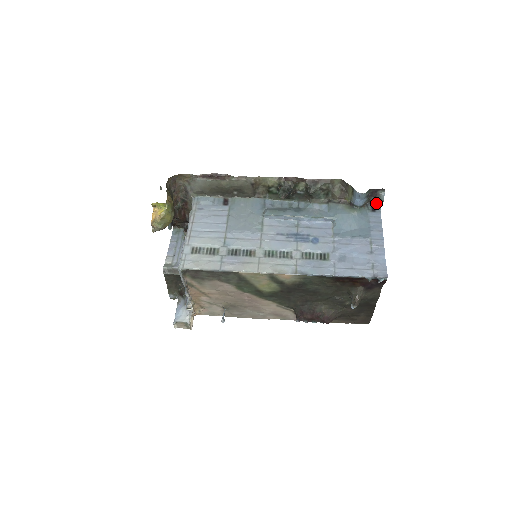
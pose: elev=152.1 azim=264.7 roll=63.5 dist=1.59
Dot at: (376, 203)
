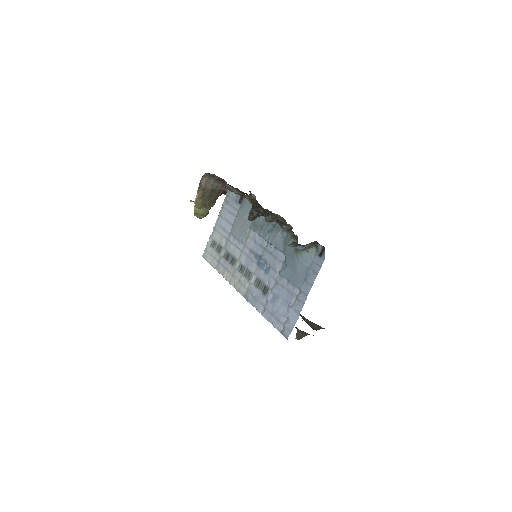
Dot at: (322, 248)
